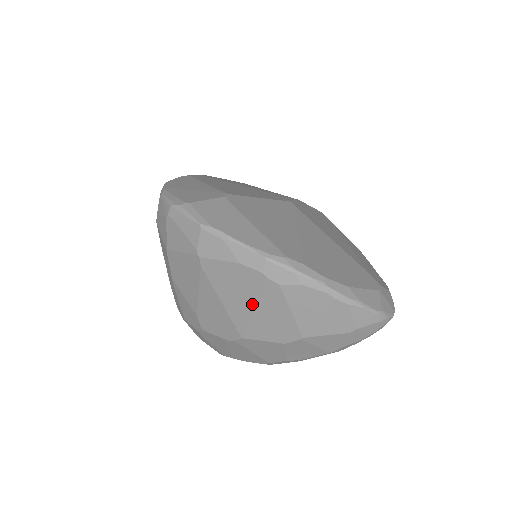
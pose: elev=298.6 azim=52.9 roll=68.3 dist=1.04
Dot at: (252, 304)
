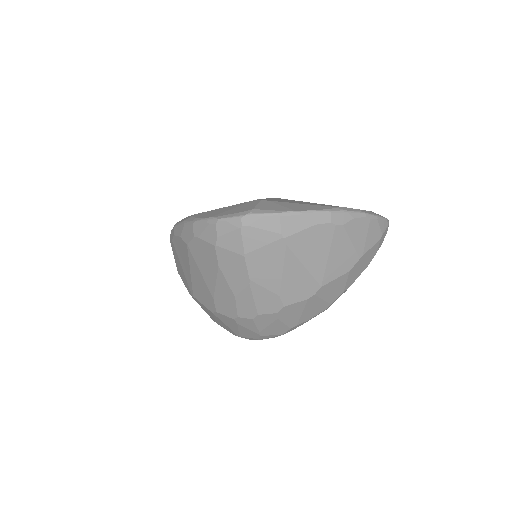
Dot at: (327, 252)
